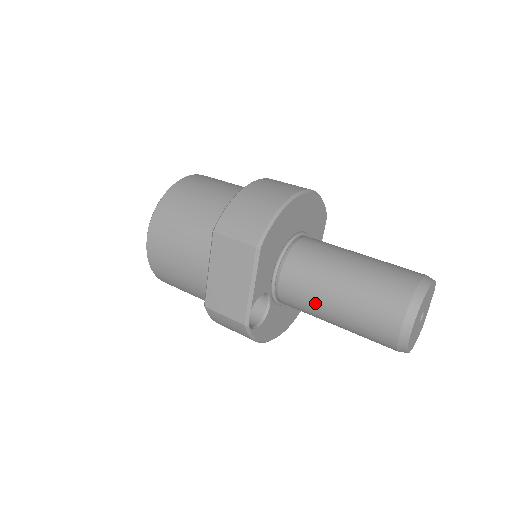
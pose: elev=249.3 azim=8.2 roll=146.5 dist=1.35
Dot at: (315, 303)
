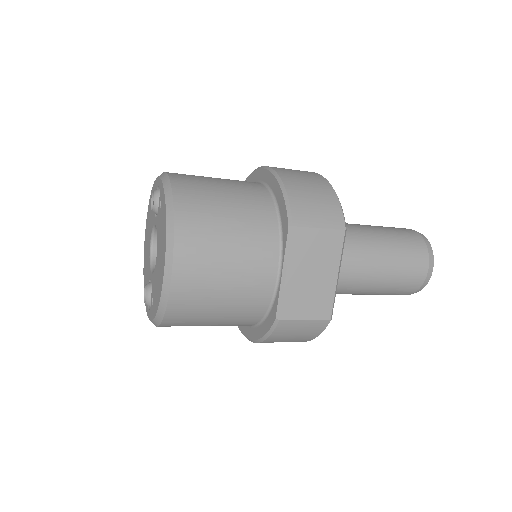
Dot at: (361, 276)
